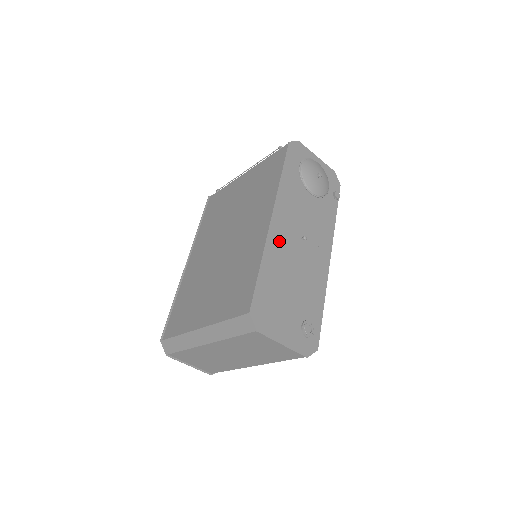
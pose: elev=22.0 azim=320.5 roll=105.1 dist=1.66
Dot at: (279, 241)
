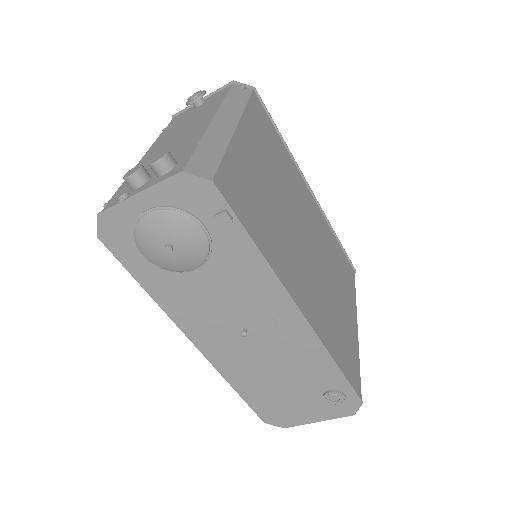
Dot at: (226, 356)
